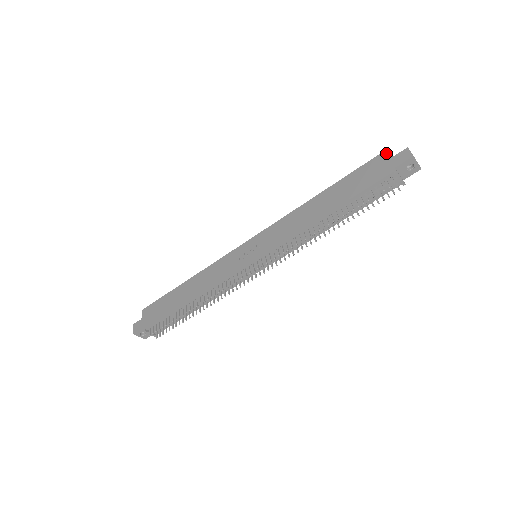
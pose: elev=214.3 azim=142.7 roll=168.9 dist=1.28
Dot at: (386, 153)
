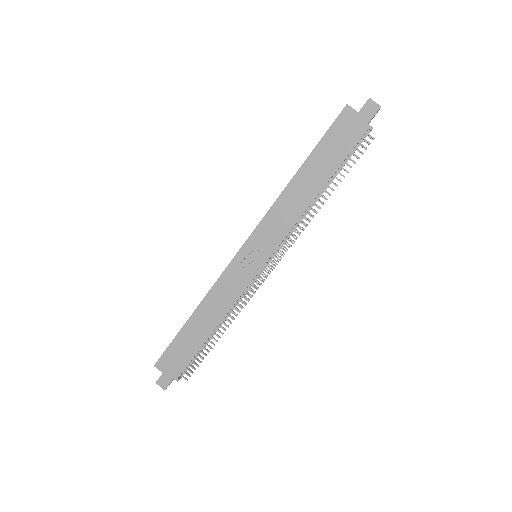
Dot at: (349, 109)
